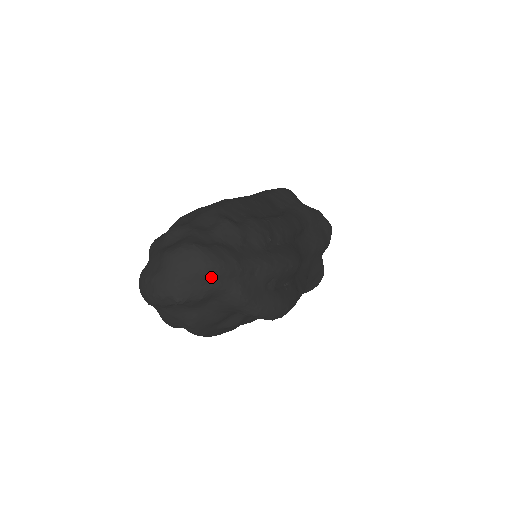
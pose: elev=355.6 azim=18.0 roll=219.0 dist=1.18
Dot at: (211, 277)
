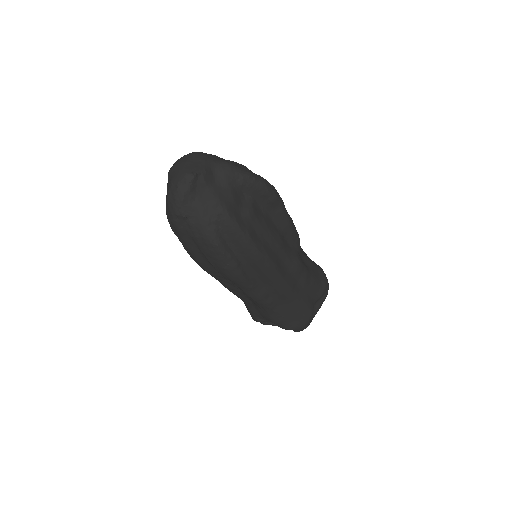
Dot at: (200, 157)
